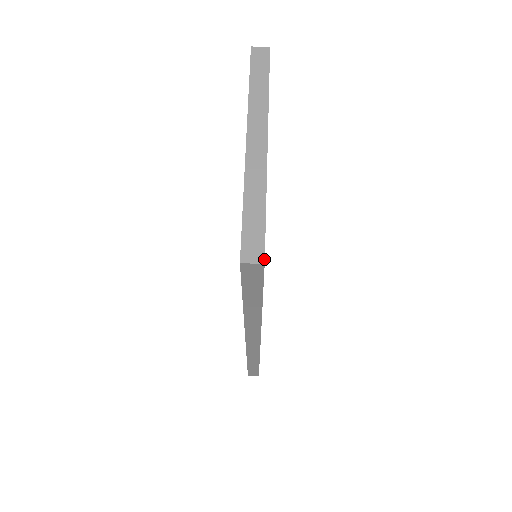
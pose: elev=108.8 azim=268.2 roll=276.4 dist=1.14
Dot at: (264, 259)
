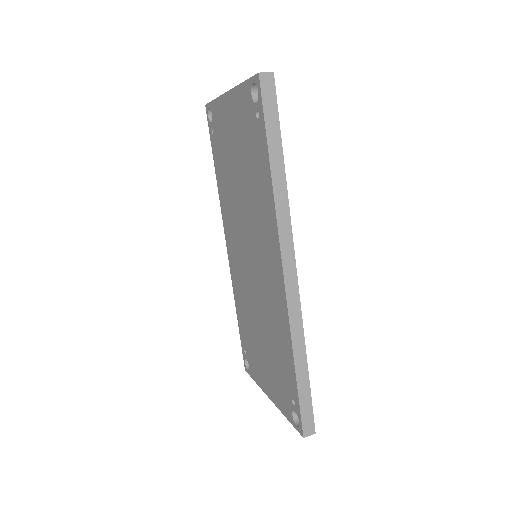
Dot at: (272, 72)
